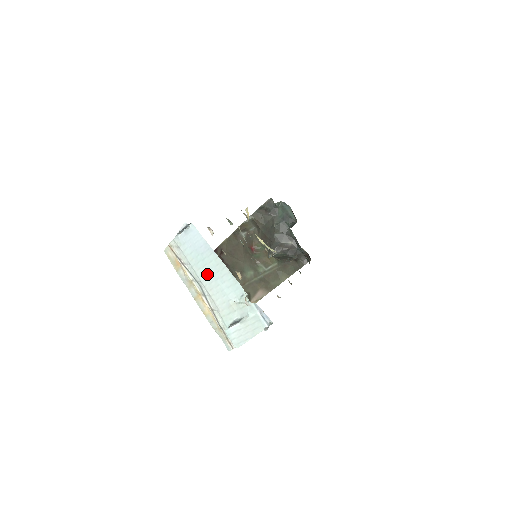
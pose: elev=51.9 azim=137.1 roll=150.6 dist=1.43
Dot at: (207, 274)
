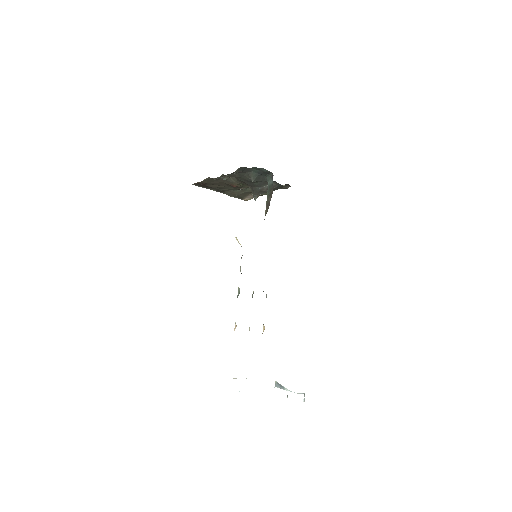
Dot at: occluded
